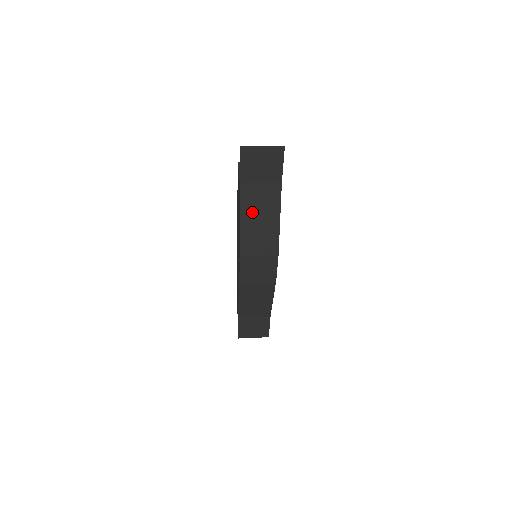
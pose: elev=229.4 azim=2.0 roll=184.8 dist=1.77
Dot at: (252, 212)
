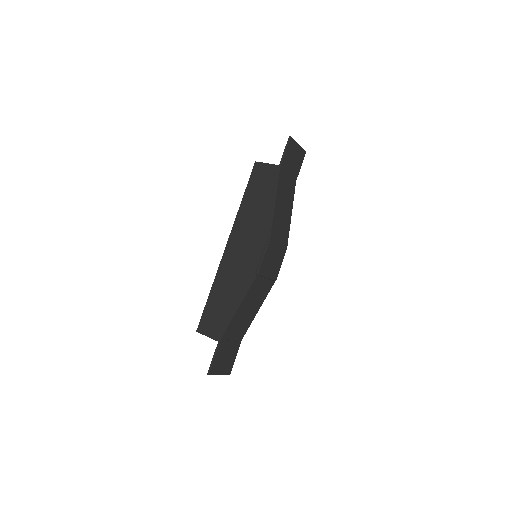
Dot at: (281, 199)
